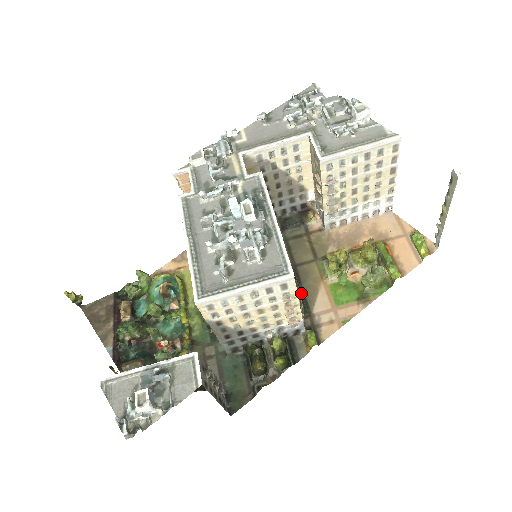
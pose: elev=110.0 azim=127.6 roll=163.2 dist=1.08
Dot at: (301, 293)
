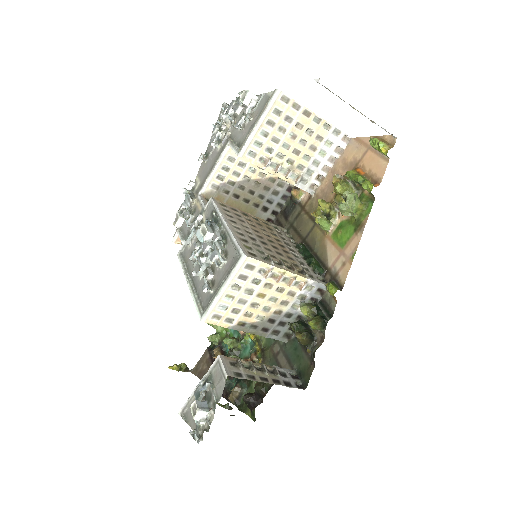
Dot at: (310, 258)
